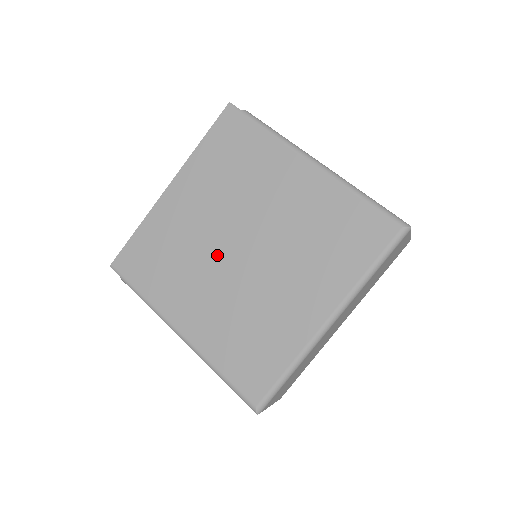
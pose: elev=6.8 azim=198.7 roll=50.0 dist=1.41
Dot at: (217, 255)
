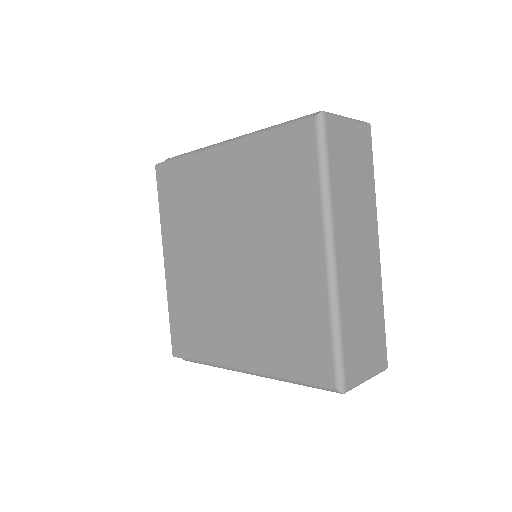
Dot at: (221, 281)
